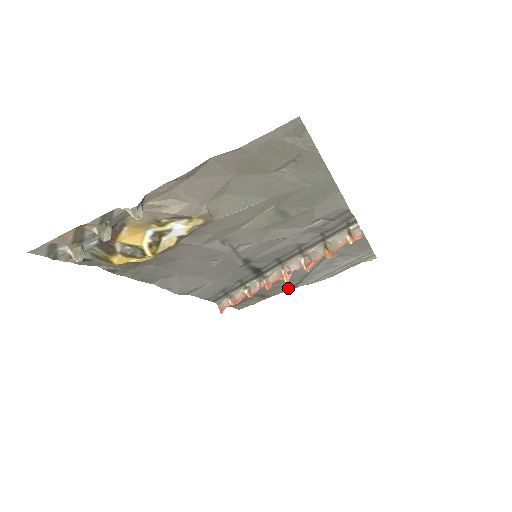
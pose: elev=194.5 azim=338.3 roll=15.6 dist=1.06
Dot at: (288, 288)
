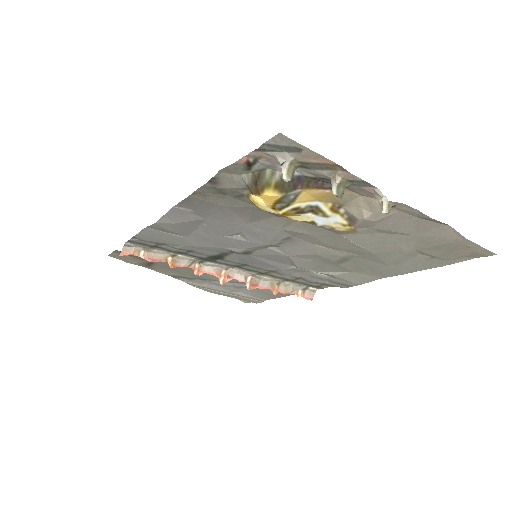
Dot at: (173, 274)
